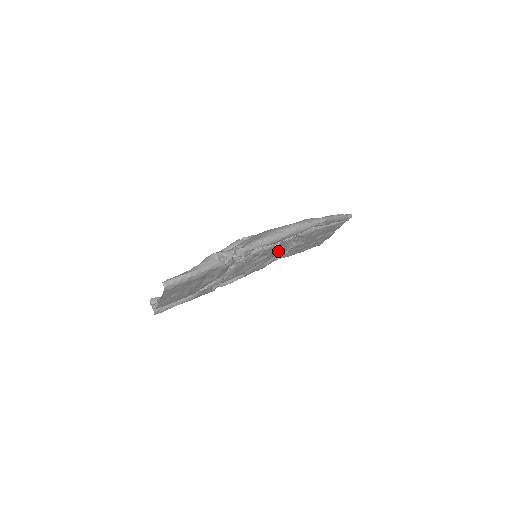
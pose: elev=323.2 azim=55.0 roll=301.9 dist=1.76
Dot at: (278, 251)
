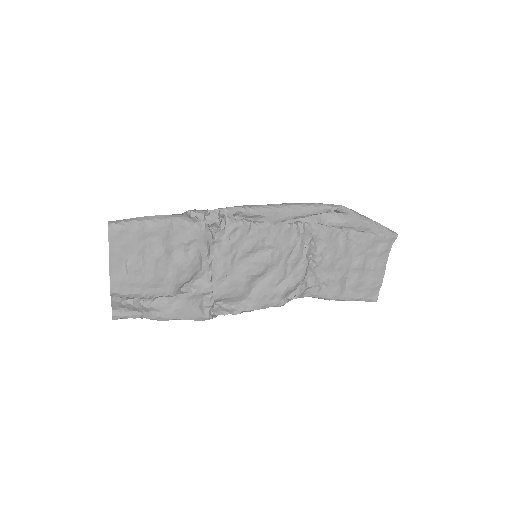
Dot at: (286, 250)
